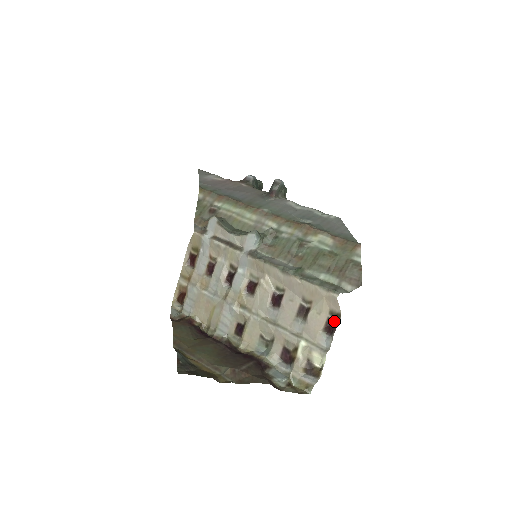
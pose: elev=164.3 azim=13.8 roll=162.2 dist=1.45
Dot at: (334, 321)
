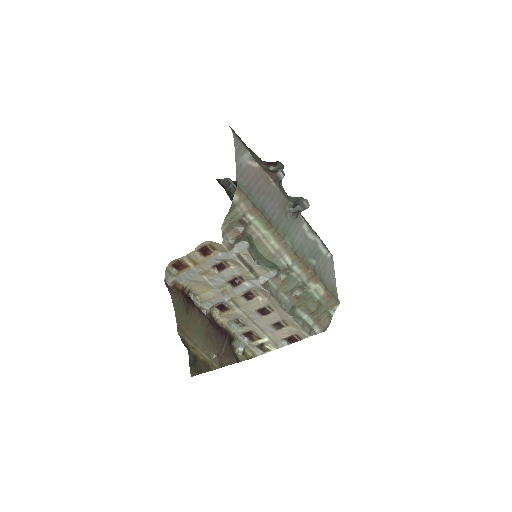
Dot at: (295, 339)
